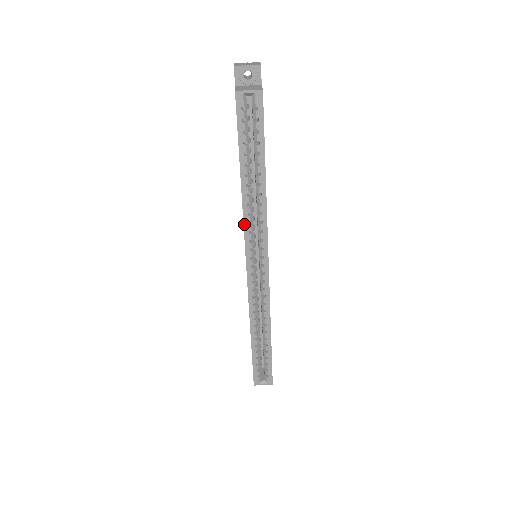
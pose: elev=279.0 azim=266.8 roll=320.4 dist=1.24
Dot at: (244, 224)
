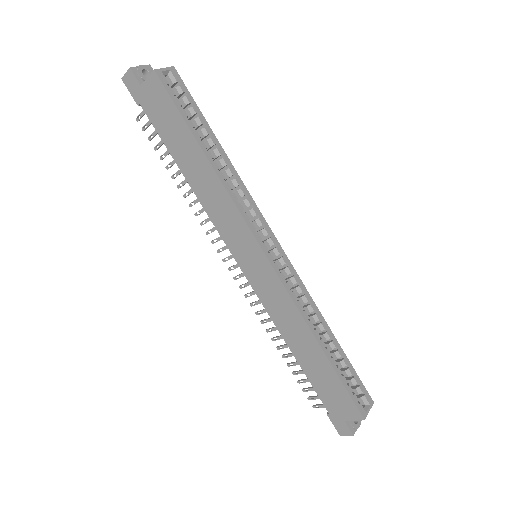
Dot at: (235, 204)
